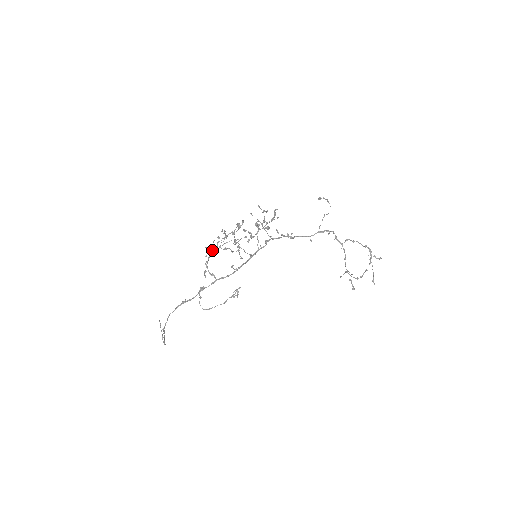
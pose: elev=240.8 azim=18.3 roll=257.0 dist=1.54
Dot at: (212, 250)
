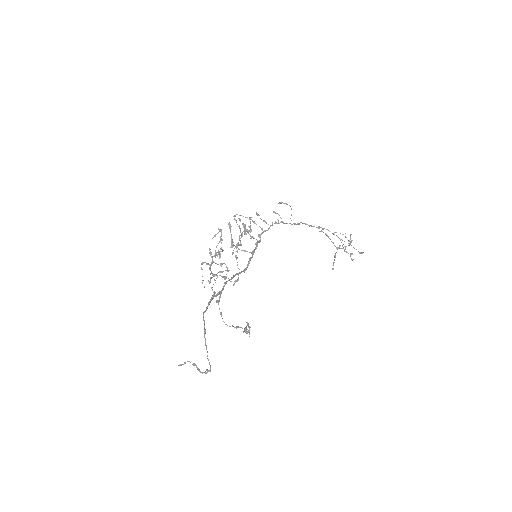
Dot at: (209, 264)
